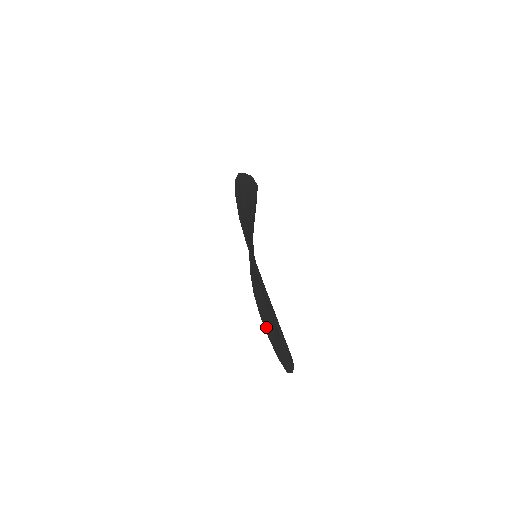
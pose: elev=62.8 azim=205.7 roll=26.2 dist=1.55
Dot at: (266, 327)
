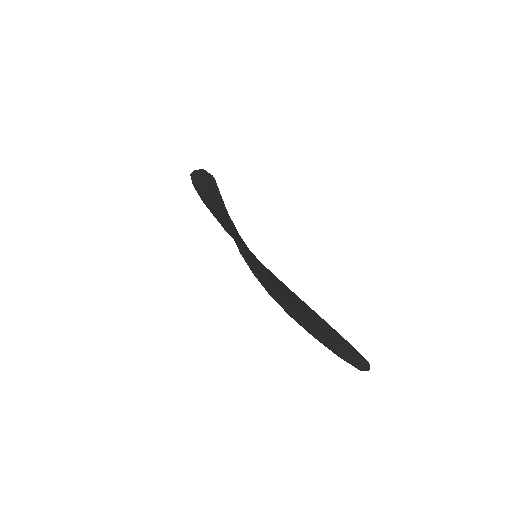
Dot at: (305, 327)
